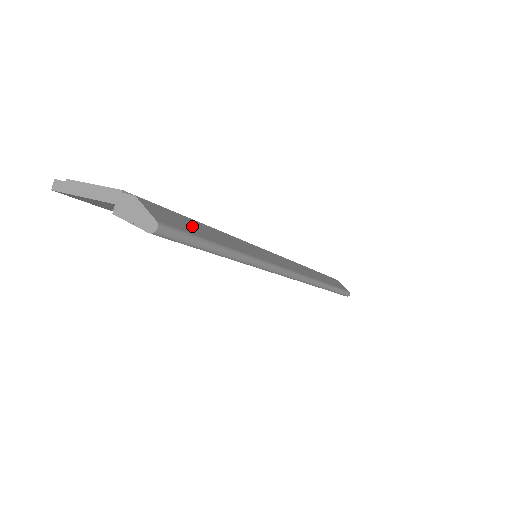
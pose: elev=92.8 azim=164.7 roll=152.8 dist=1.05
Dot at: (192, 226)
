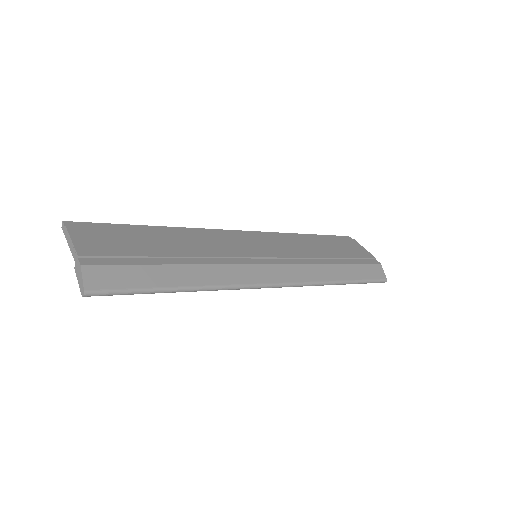
Dot at: (134, 276)
